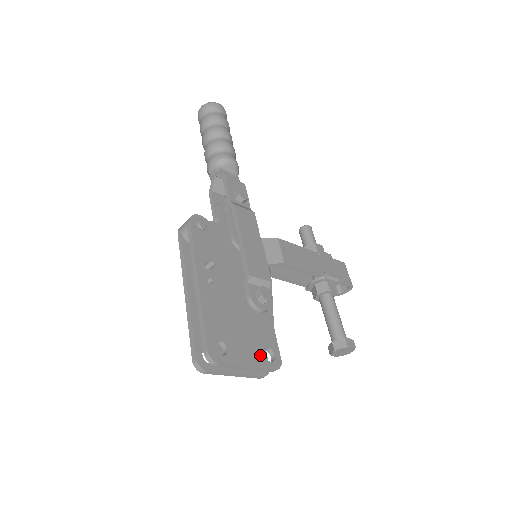
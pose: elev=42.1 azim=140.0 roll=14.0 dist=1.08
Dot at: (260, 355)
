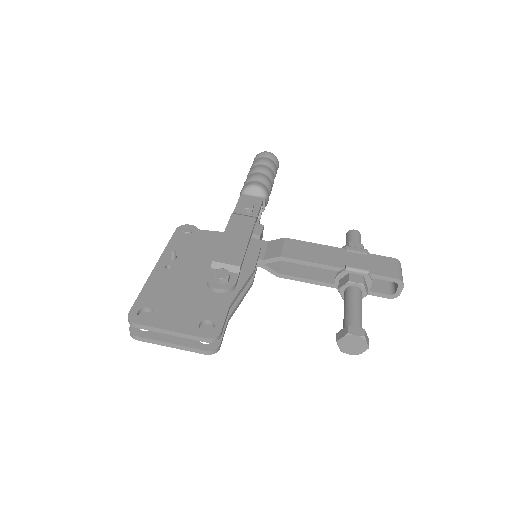
Dot at: (193, 324)
